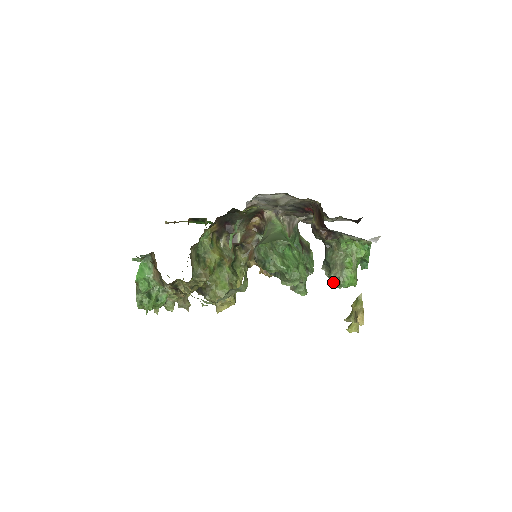
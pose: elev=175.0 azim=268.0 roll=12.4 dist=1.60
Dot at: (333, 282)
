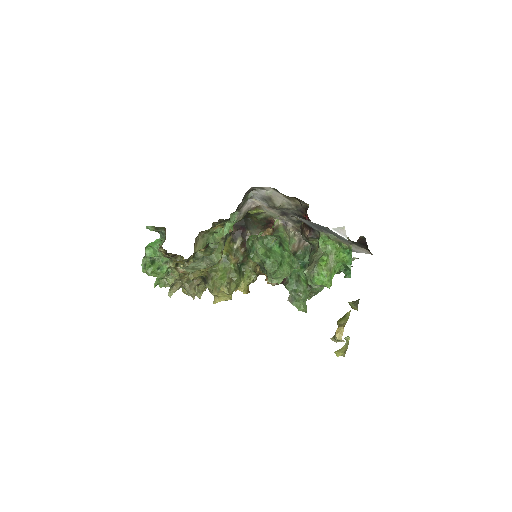
Dot at: occluded
